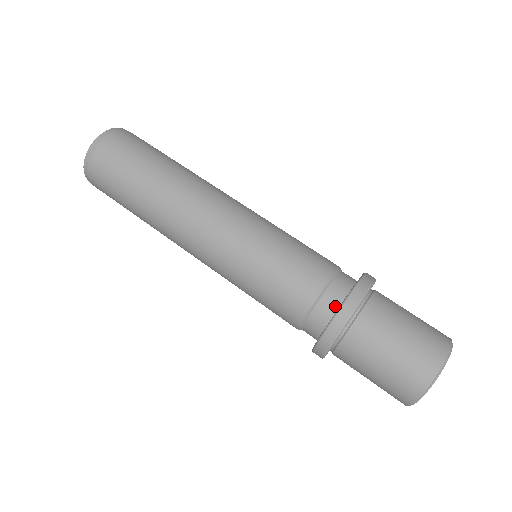
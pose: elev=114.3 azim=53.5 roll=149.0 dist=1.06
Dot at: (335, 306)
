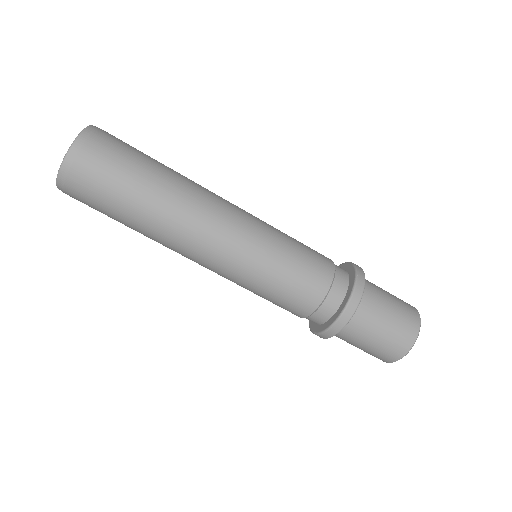
Dot at: (316, 323)
